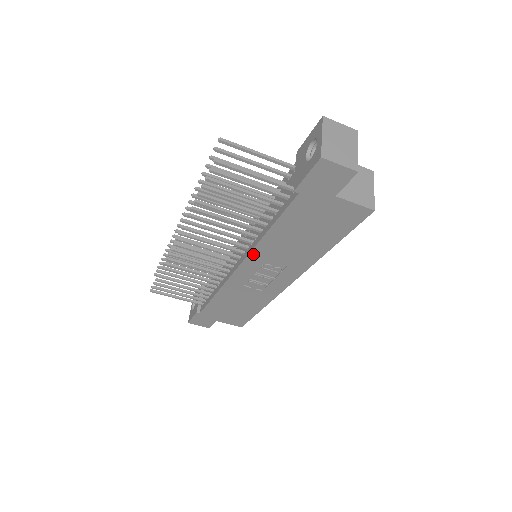
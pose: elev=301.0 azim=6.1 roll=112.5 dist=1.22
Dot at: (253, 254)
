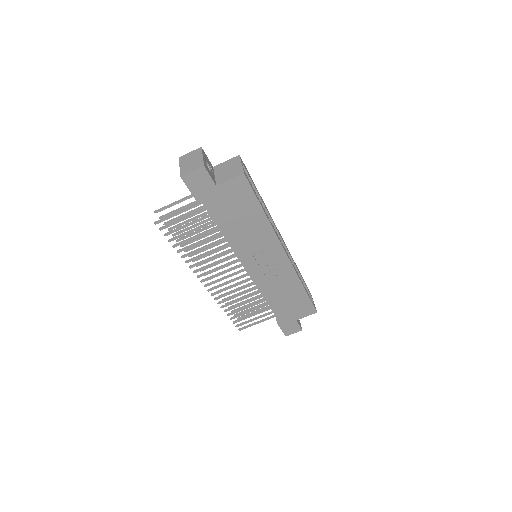
Dot at: (239, 255)
